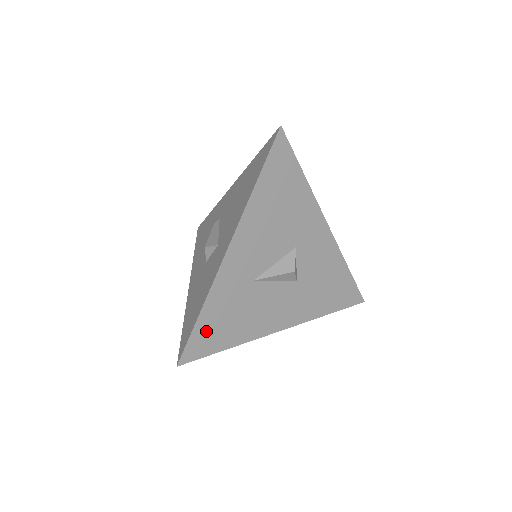
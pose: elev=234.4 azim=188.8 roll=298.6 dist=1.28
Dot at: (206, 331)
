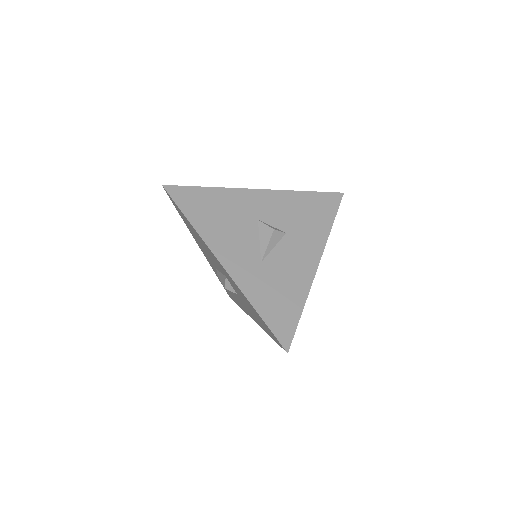
Dot at: (275, 317)
